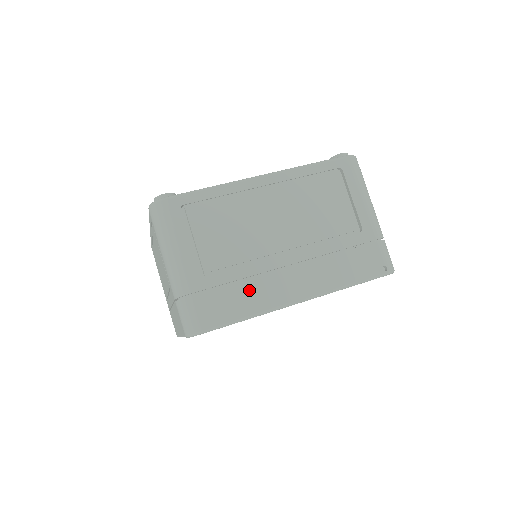
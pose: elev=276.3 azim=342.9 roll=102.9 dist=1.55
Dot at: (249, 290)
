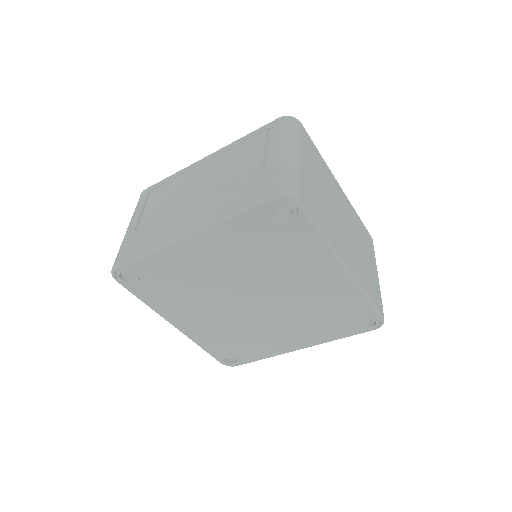
Dot at: (156, 234)
